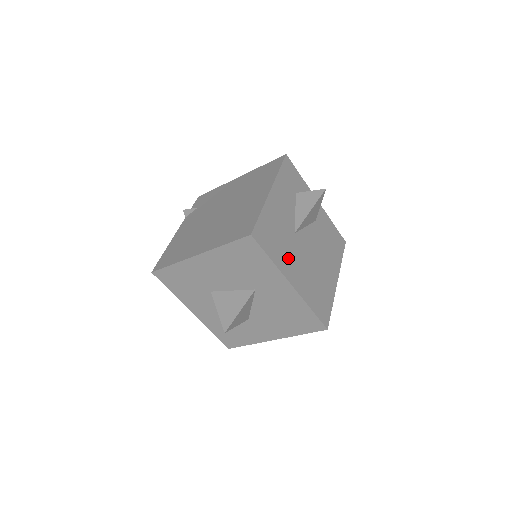
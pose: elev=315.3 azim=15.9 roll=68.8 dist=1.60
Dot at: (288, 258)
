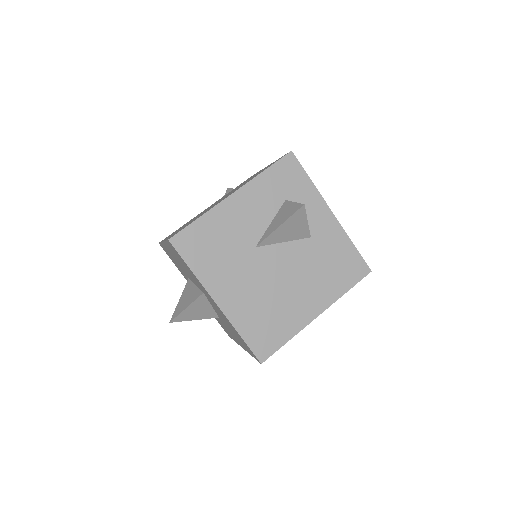
Dot at: (225, 273)
